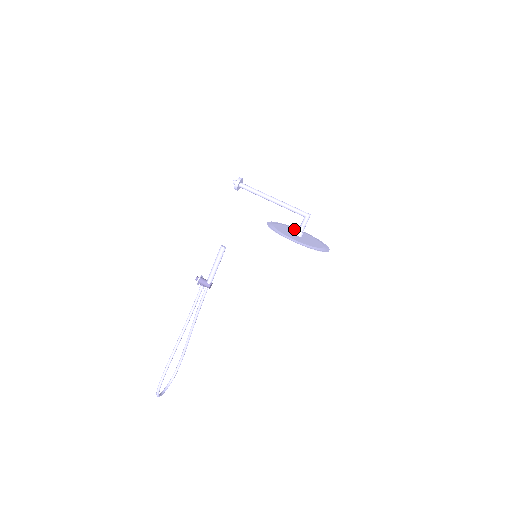
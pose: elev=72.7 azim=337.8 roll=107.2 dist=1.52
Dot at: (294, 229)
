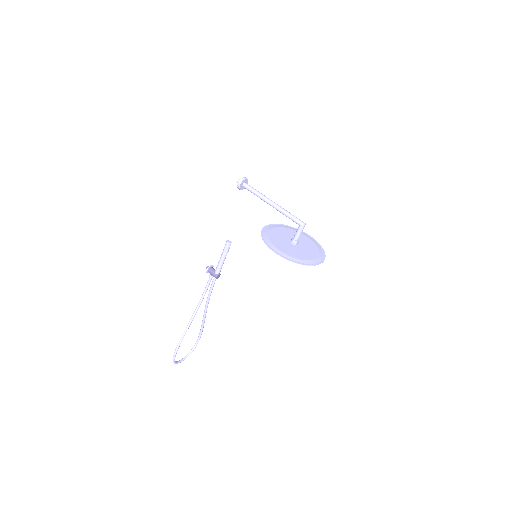
Dot at: occluded
